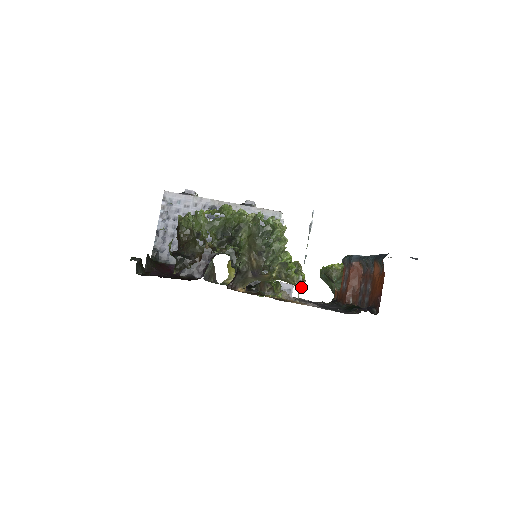
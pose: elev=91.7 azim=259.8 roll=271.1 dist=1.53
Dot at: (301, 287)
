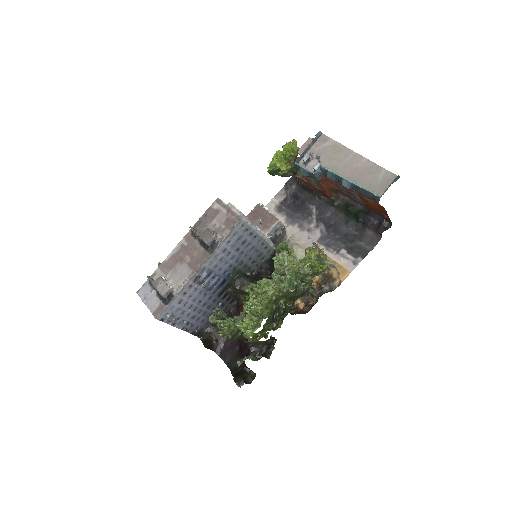
Dot at: occluded
